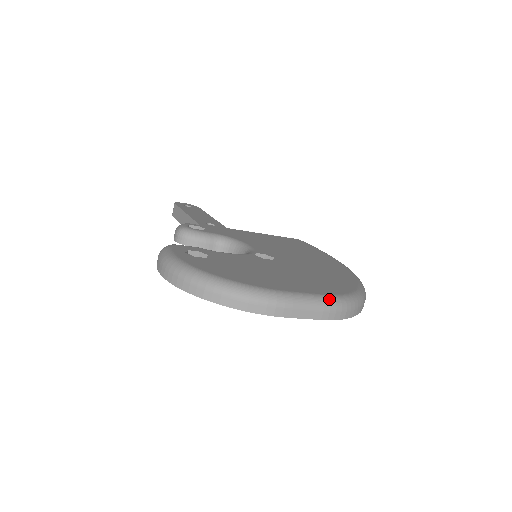
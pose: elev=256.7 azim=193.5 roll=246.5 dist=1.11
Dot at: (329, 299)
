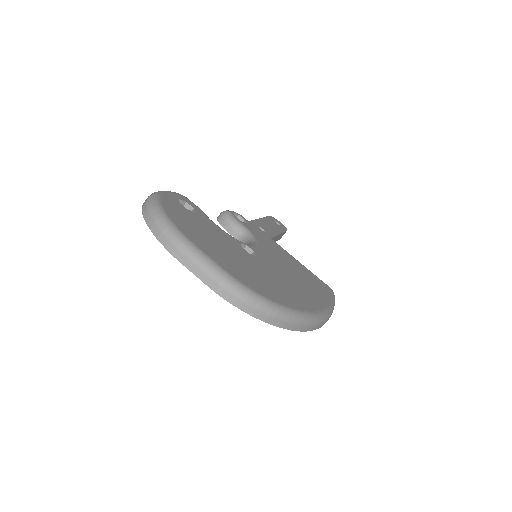
Dot at: (226, 276)
